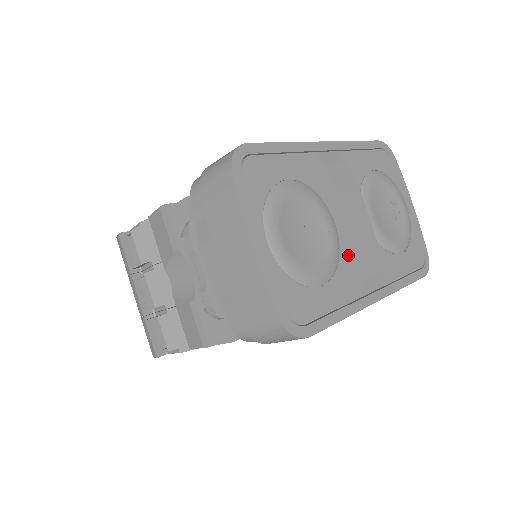
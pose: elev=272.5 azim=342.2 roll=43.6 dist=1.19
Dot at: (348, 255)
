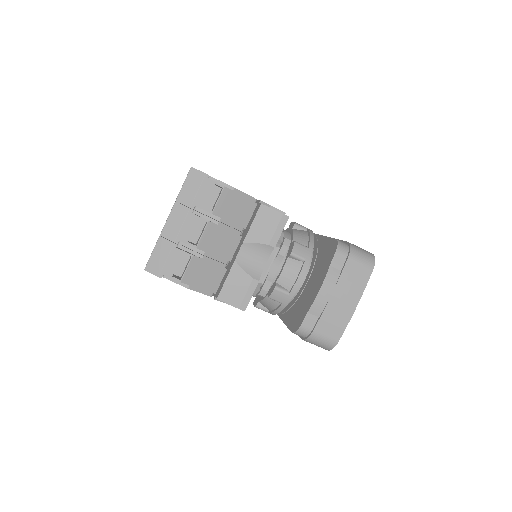
Dot at: occluded
